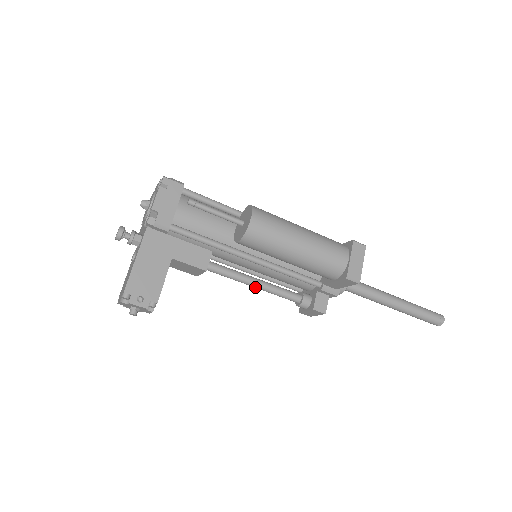
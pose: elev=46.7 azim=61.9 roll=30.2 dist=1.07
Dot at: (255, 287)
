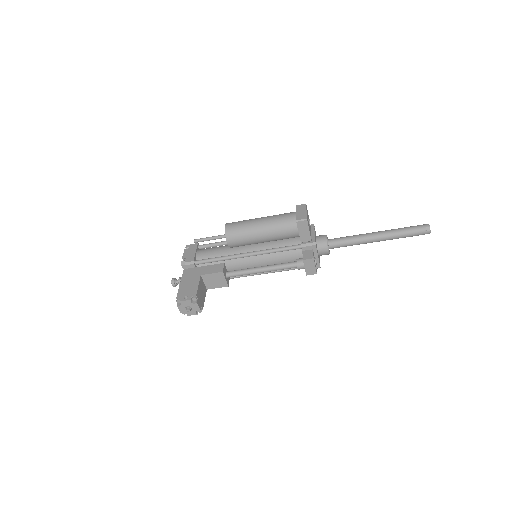
Dot at: (263, 271)
